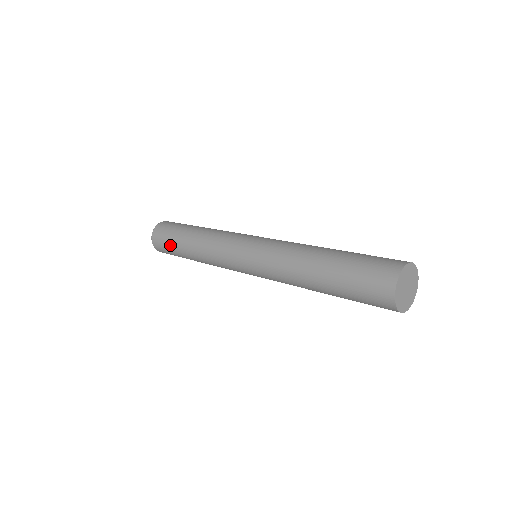
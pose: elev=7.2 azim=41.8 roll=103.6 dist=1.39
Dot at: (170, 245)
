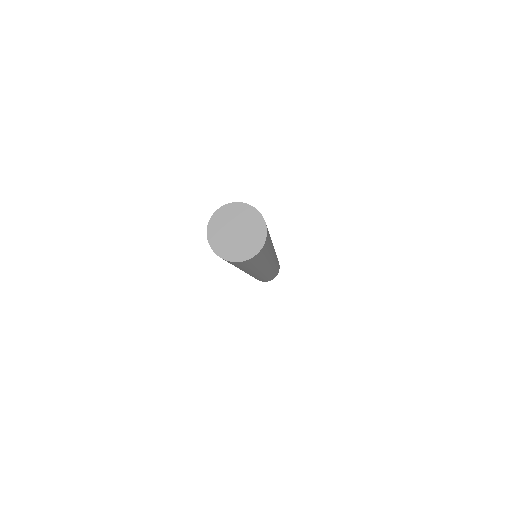
Dot at: occluded
